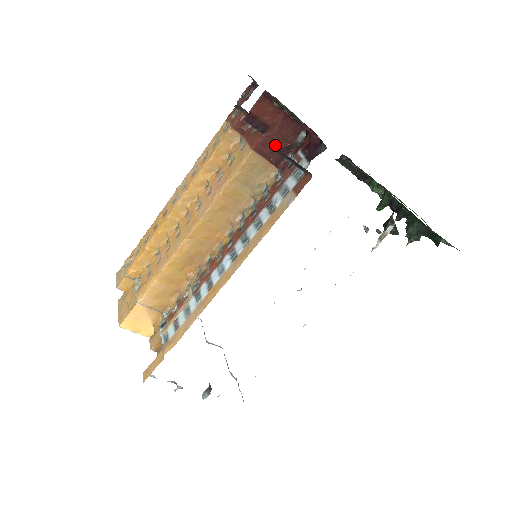
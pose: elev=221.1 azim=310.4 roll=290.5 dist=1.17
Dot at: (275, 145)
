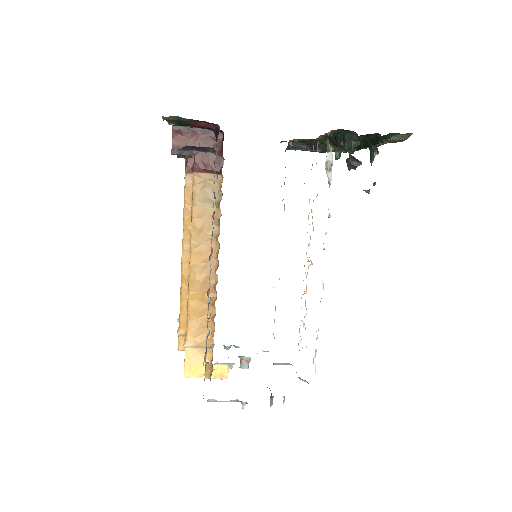
Dot at: (207, 158)
